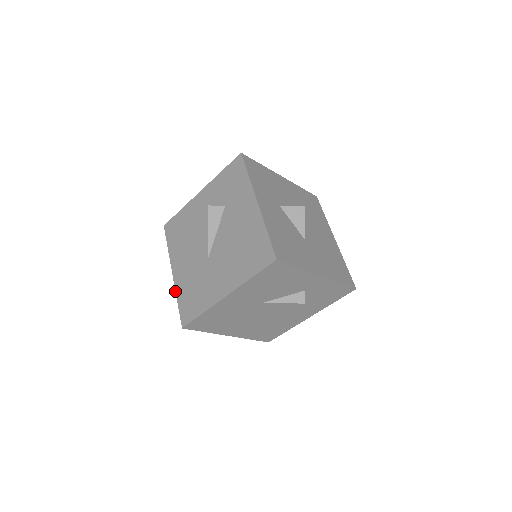
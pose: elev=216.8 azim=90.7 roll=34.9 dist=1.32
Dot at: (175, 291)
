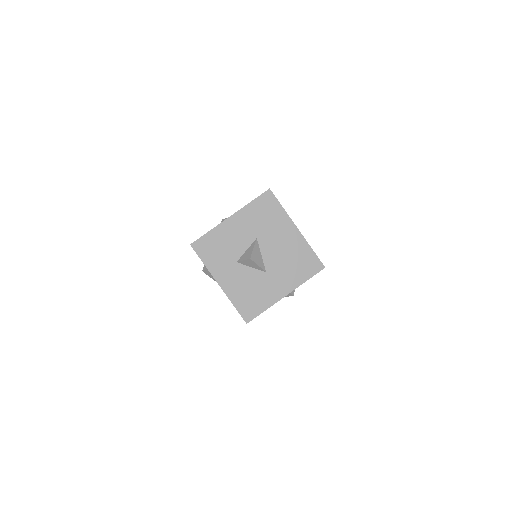
Dot at: occluded
